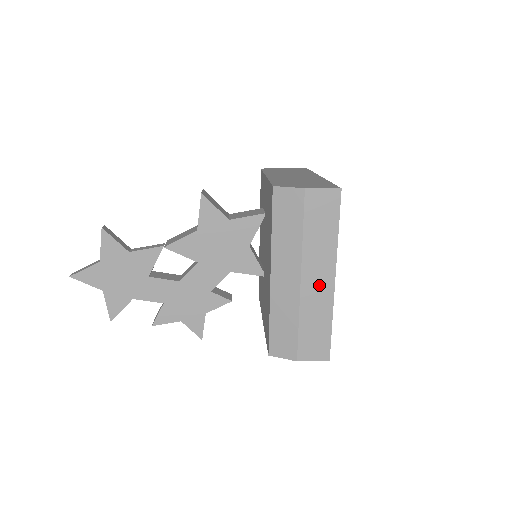
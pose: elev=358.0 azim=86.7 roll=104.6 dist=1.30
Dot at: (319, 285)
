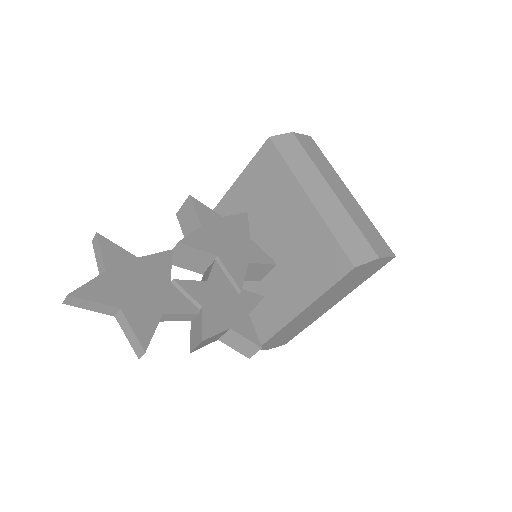
Dot at: (345, 195)
